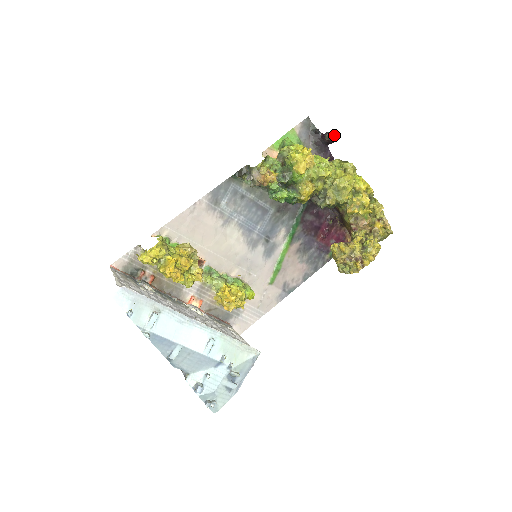
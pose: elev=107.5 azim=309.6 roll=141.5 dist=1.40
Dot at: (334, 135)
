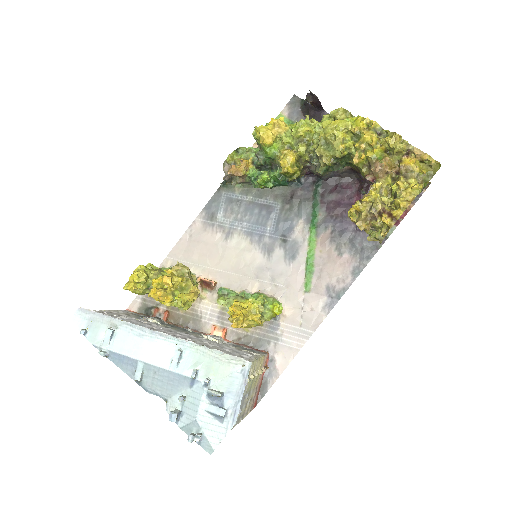
Dot at: (310, 91)
